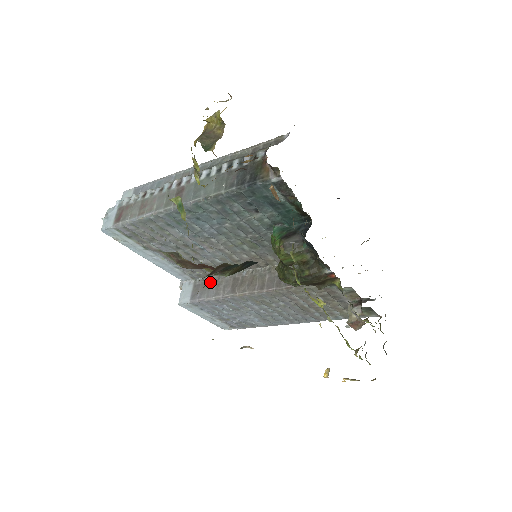
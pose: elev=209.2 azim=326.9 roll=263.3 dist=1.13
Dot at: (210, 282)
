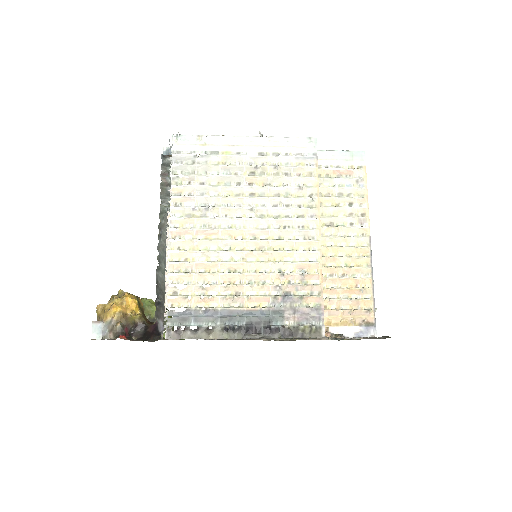
Dot at: occluded
